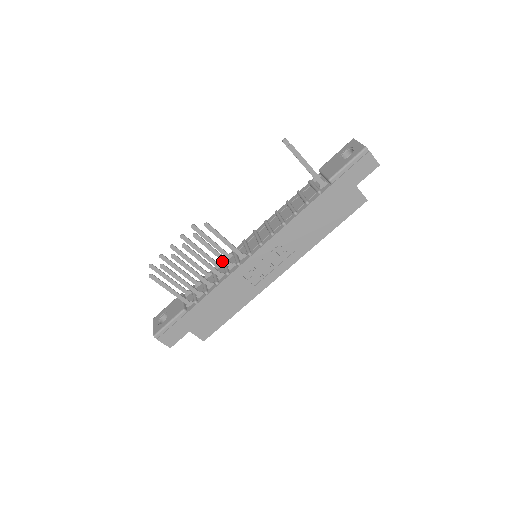
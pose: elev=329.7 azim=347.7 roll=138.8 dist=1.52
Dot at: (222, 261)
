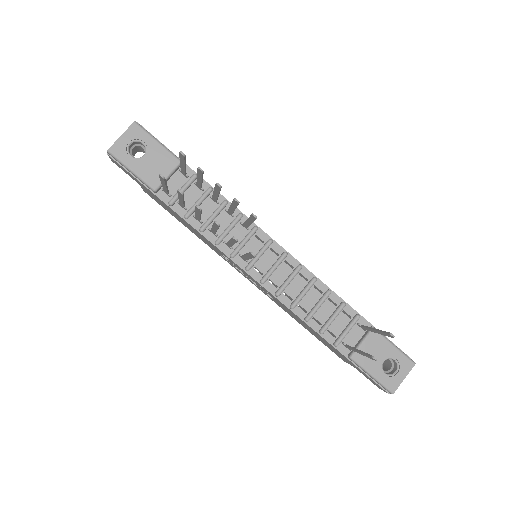
Dot at: (237, 219)
